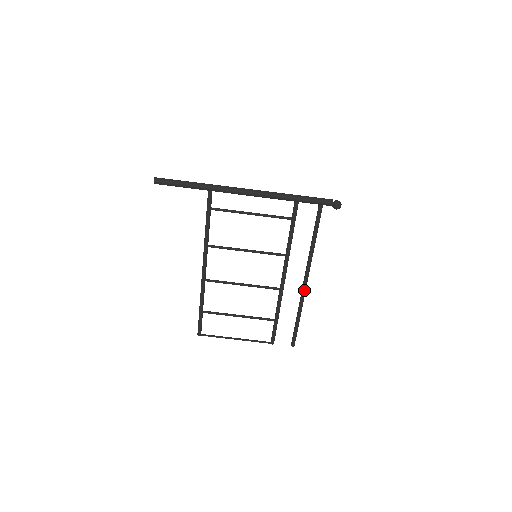
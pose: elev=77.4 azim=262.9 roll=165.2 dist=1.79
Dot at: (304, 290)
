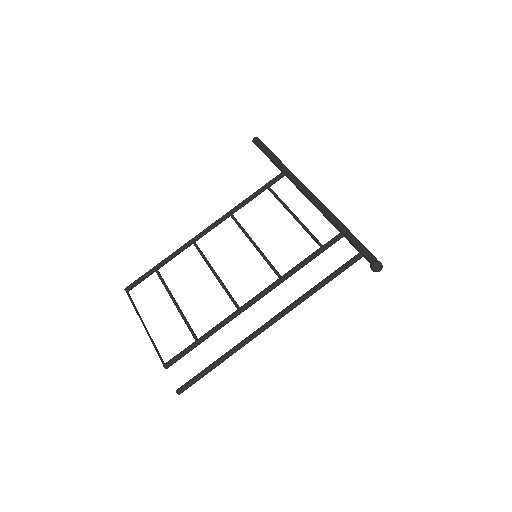
Dot at: (259, 330)
